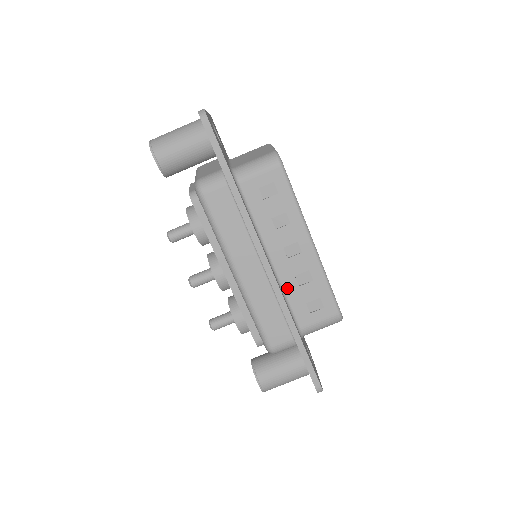
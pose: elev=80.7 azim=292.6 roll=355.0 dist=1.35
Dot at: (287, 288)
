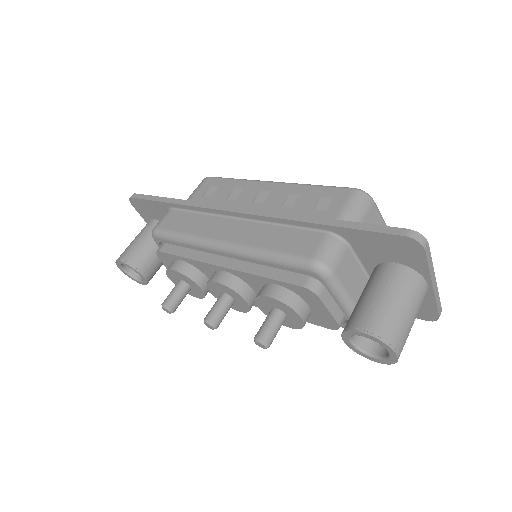
Dot at: occluded
